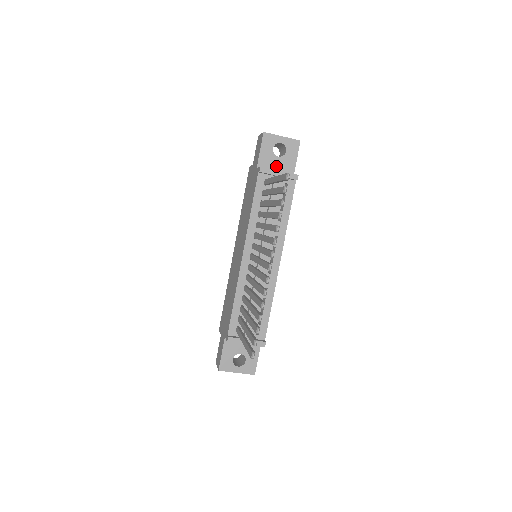
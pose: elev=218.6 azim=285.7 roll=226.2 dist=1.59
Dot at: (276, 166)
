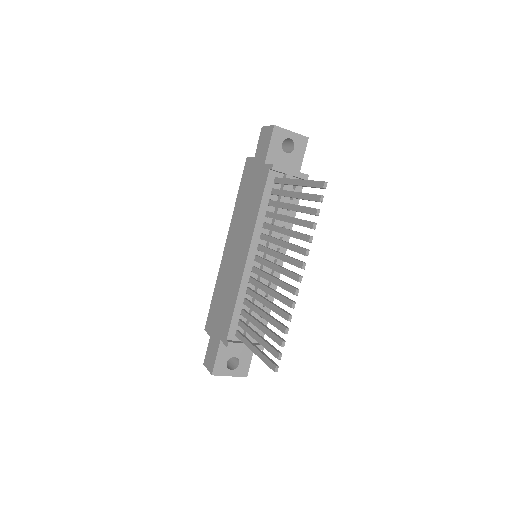
Dot at: (283, 163)
